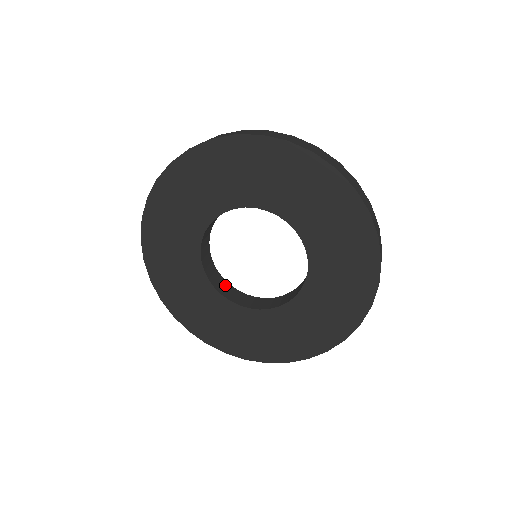
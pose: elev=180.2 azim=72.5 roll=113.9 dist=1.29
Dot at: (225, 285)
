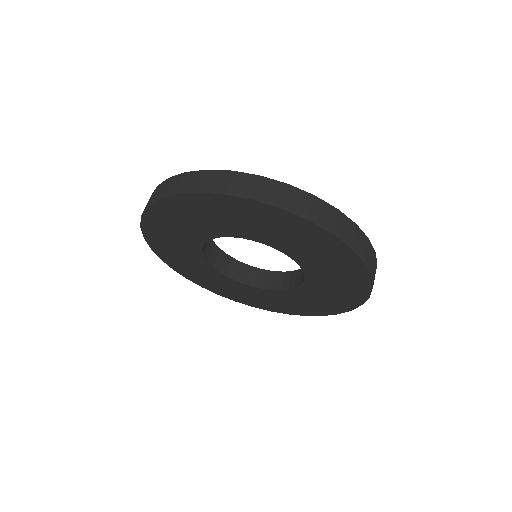
Dot at: (230, 262)
